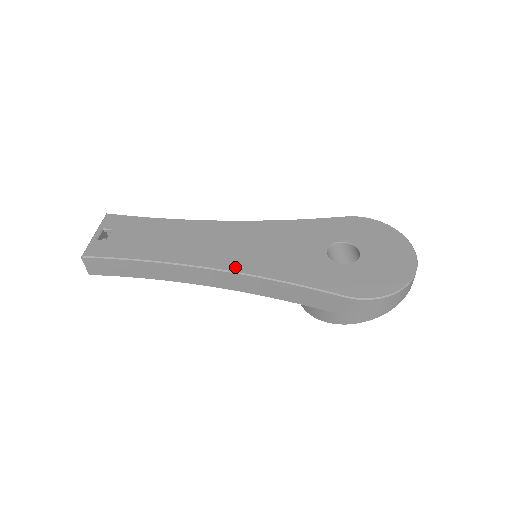
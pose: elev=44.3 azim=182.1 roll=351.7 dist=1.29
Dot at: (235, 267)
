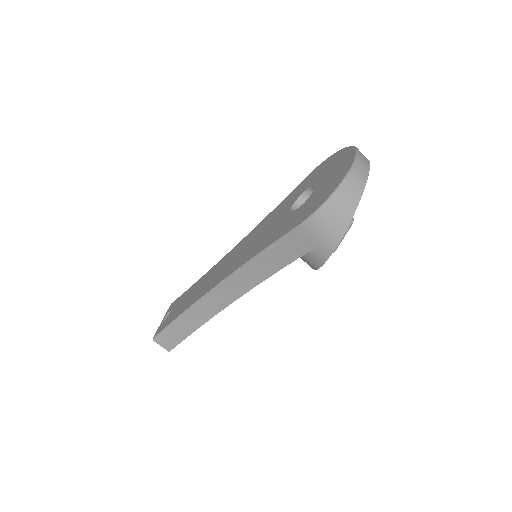
Dot at: (230, 272)
